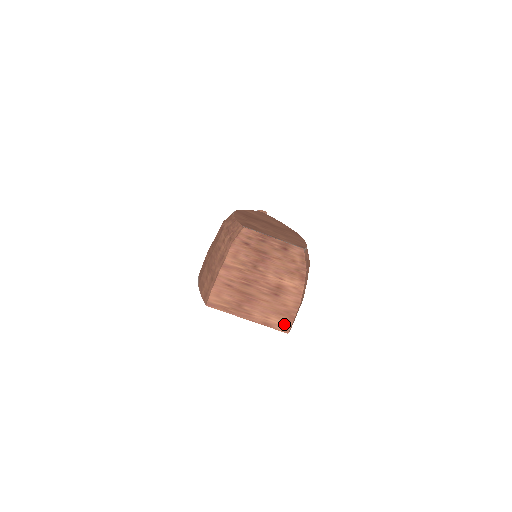
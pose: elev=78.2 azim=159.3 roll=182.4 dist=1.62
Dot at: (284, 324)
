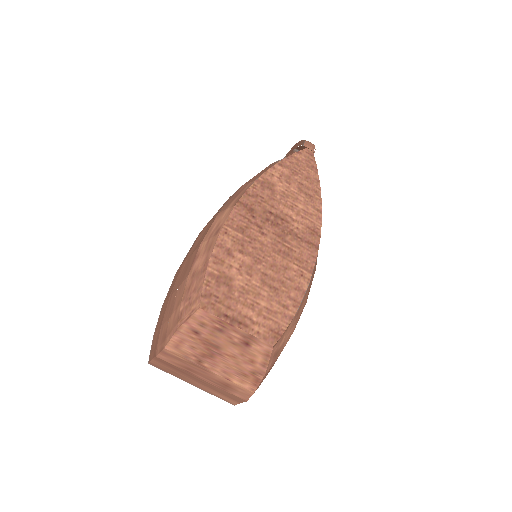
Dot at: (230, 401)
